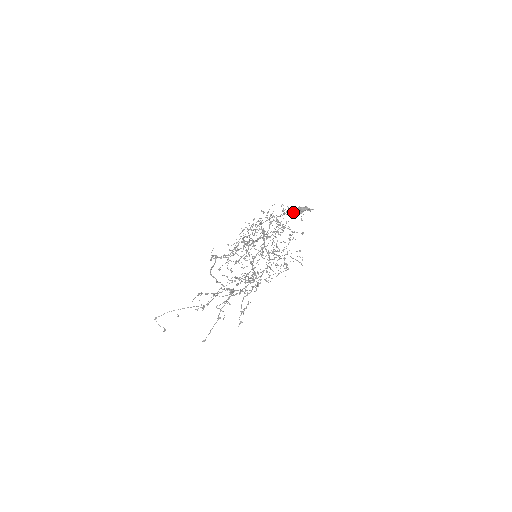
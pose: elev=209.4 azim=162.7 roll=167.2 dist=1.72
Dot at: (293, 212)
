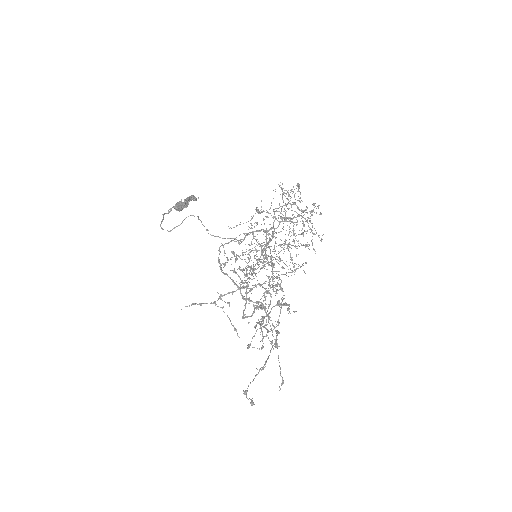
Dot at: (181, 205)
